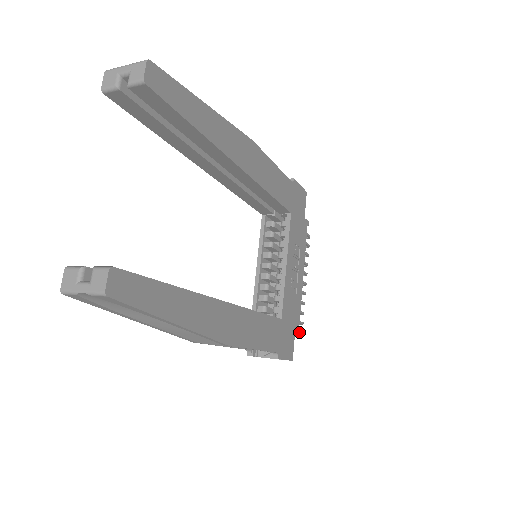
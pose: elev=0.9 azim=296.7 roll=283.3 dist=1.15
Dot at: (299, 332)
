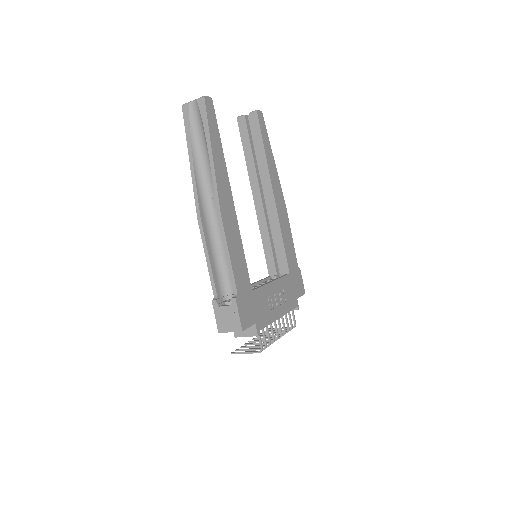
Dot at: occluded
